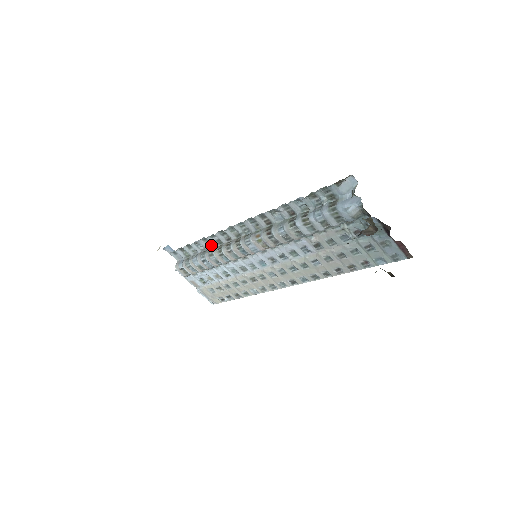
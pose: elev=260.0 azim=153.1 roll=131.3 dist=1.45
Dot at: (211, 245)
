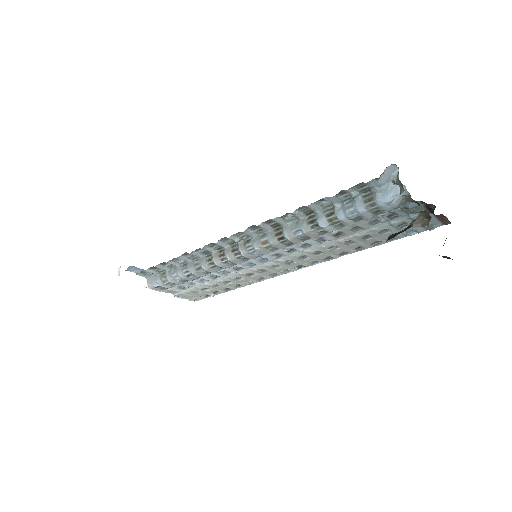
Dot at: (194, 257)
